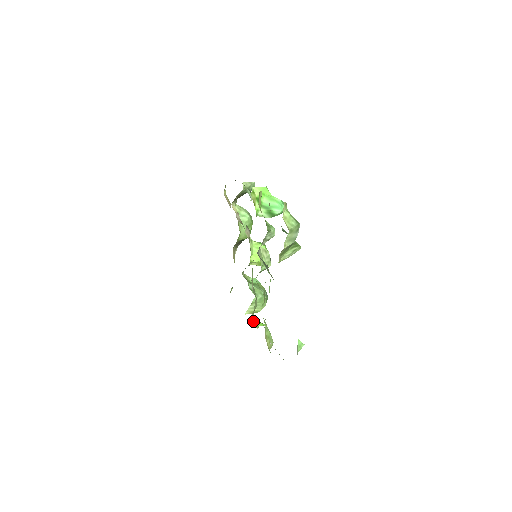
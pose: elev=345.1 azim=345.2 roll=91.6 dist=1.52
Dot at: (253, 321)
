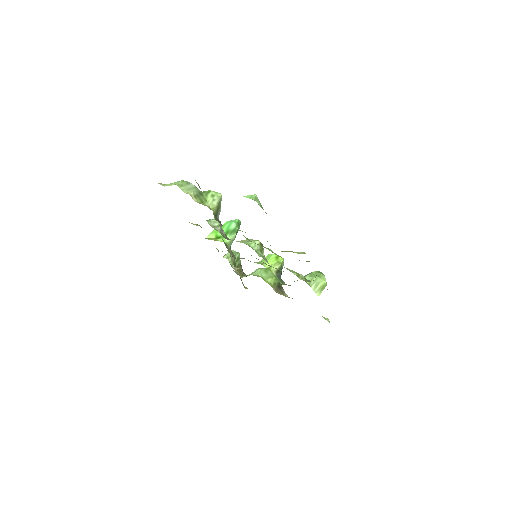
Dot at: occluded
